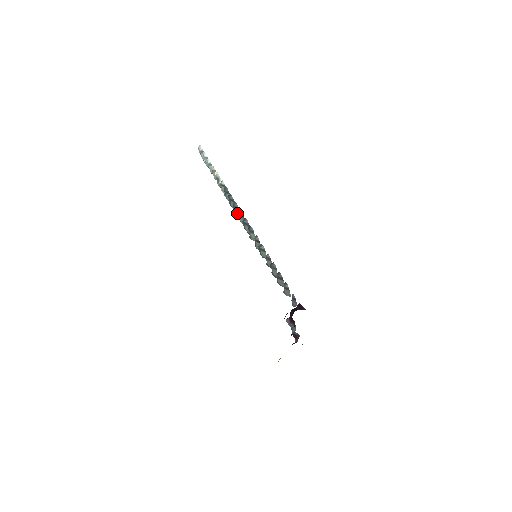
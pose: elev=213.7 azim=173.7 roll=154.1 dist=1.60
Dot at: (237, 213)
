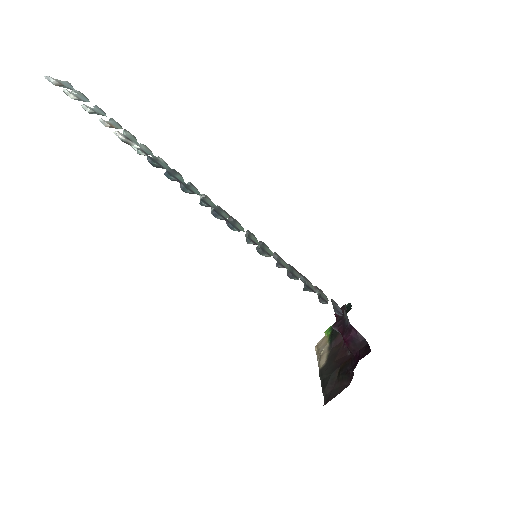
Dot at: occluded
